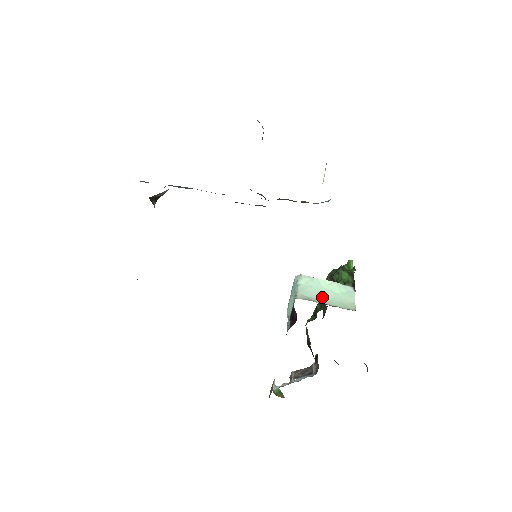
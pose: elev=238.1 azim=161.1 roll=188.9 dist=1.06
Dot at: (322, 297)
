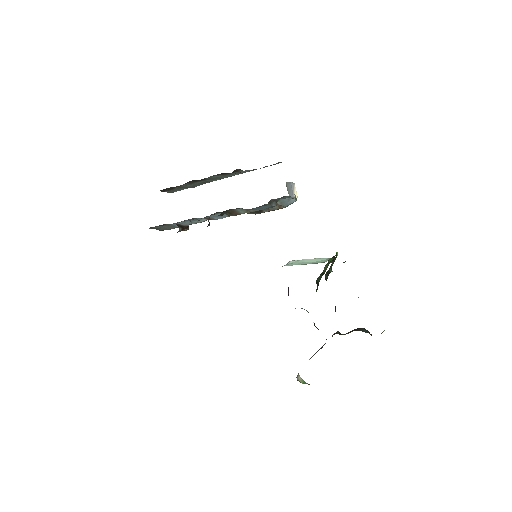
Dot at: (301, 264)
